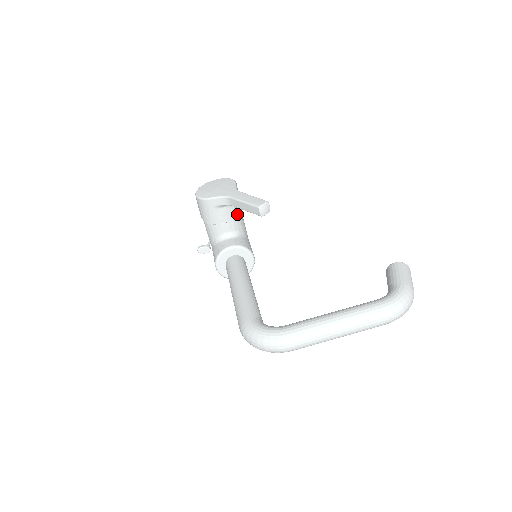
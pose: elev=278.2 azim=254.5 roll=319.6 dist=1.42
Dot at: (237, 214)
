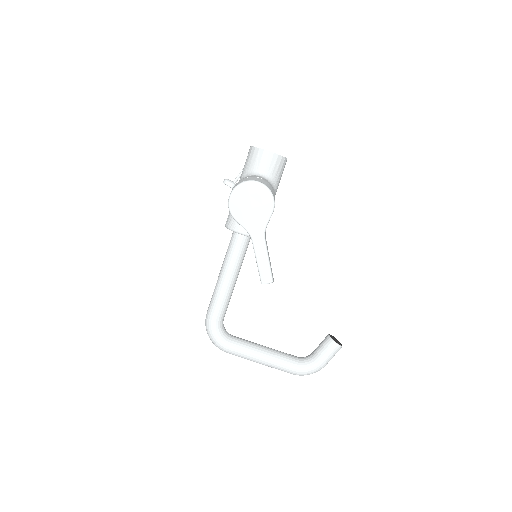
Dot at: occluded
